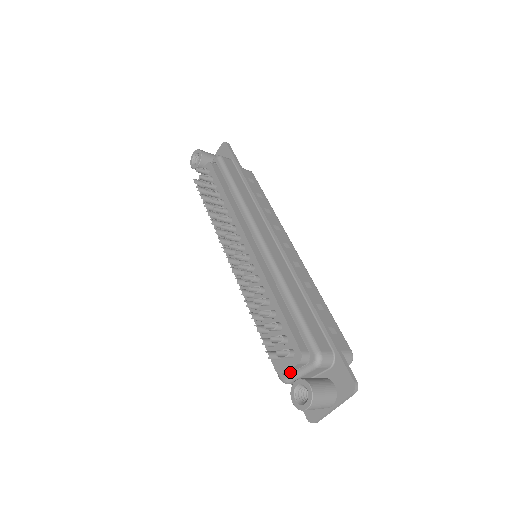
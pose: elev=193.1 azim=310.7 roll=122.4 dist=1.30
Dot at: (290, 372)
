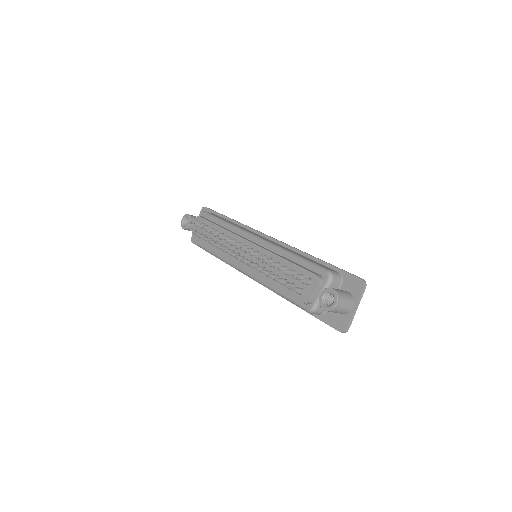
Dot at: (314, 299)
